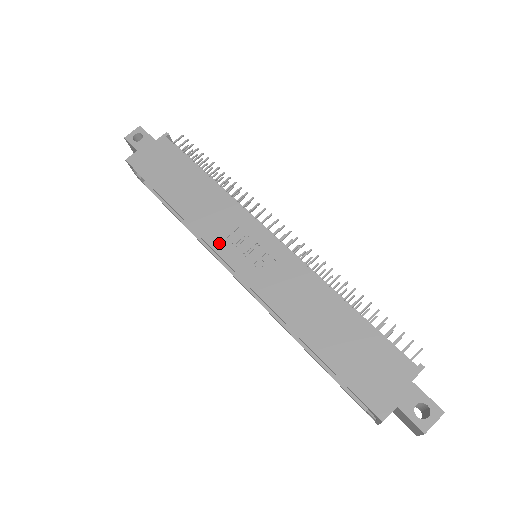
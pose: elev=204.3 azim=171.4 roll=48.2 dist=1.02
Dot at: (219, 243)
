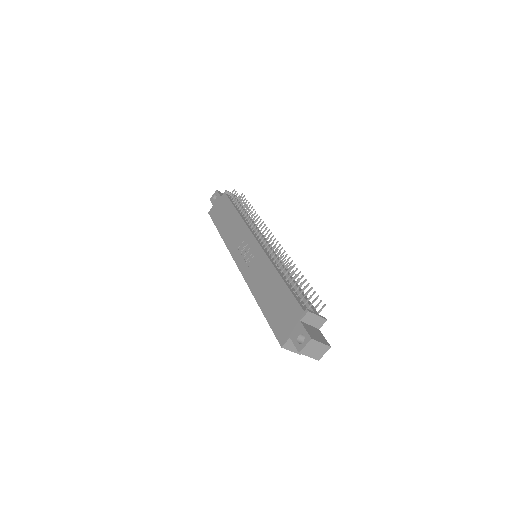
Dot at: (235, 252)
